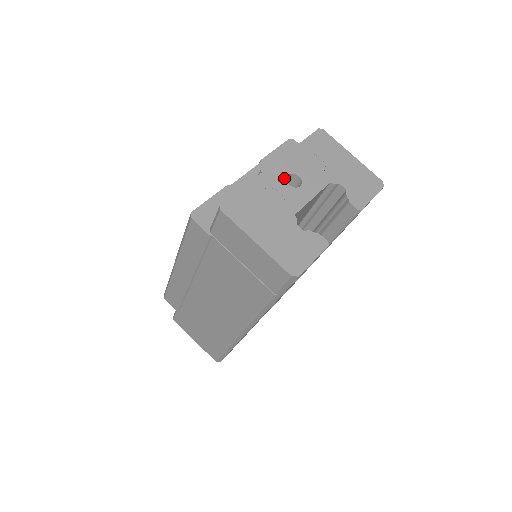
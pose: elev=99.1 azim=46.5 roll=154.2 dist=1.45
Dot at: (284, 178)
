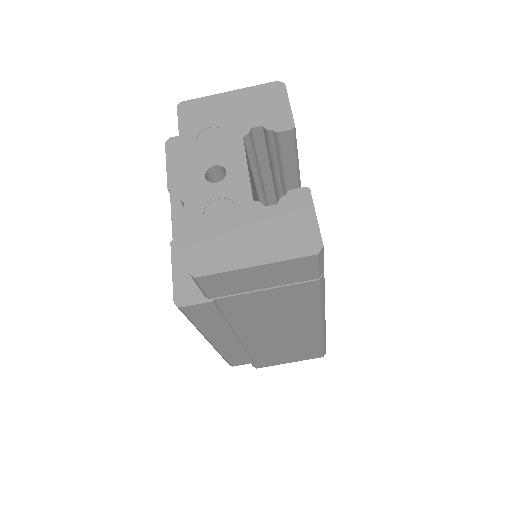
Dot at: (206, 183)
